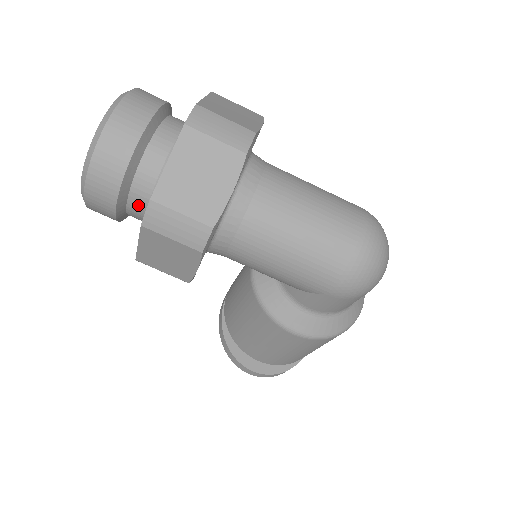
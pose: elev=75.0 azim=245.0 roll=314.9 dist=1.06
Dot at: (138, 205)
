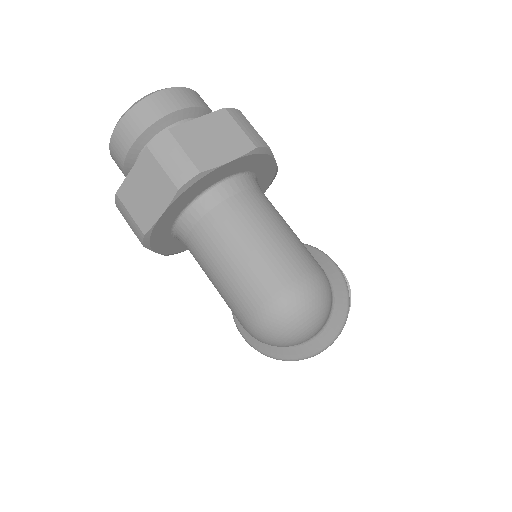
Dot at: occluded
